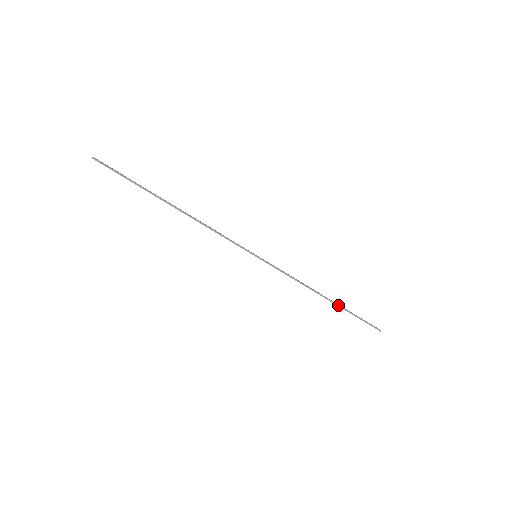
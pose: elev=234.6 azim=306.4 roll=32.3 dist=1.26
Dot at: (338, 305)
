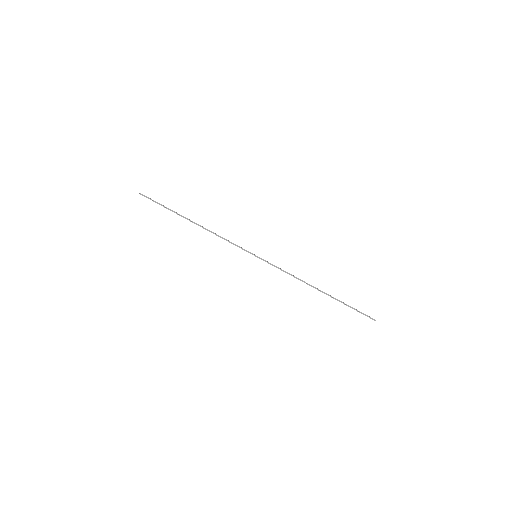
Dot at: (331, 296)
